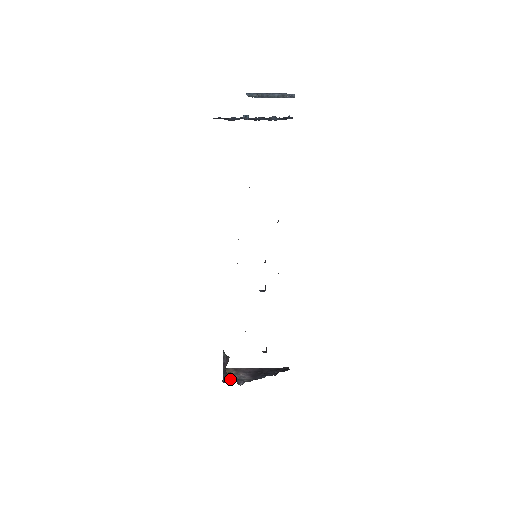
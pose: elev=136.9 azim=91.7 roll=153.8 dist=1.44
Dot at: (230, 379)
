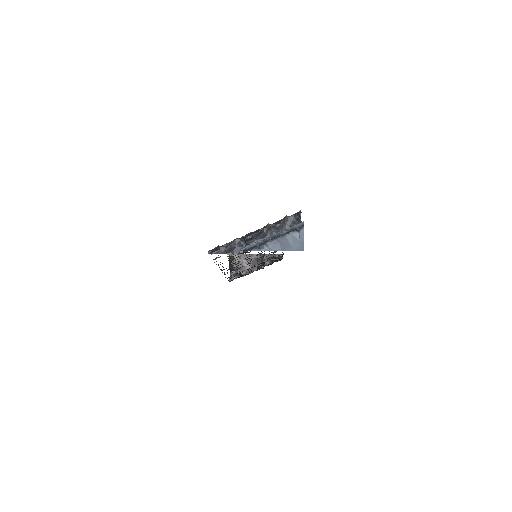
Dot at: (235, 274)
